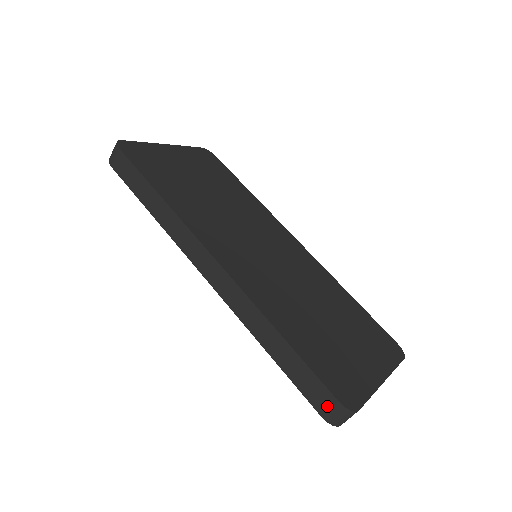
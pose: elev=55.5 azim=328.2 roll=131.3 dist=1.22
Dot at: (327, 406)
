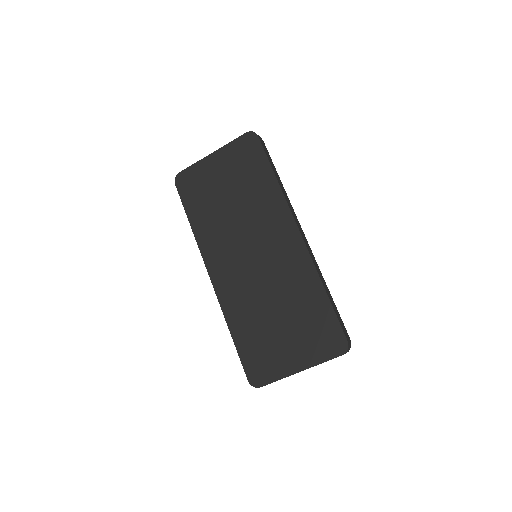
Dot at: occluded
